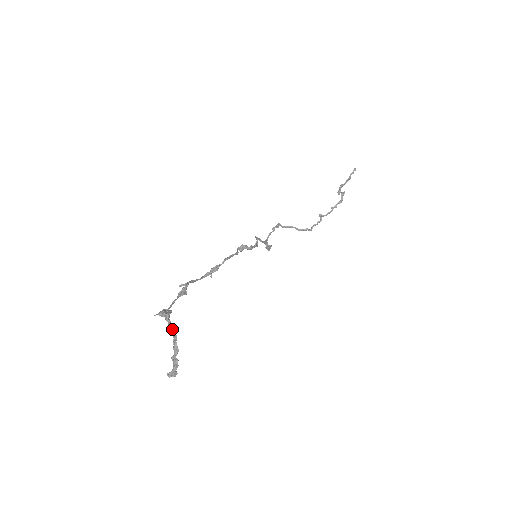
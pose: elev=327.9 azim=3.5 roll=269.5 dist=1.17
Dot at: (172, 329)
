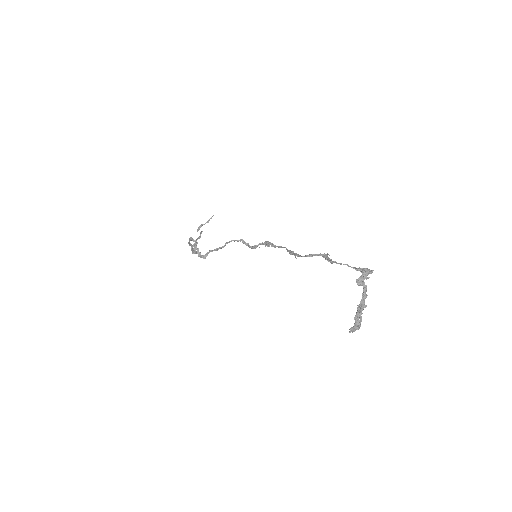
Dot at: occluded
